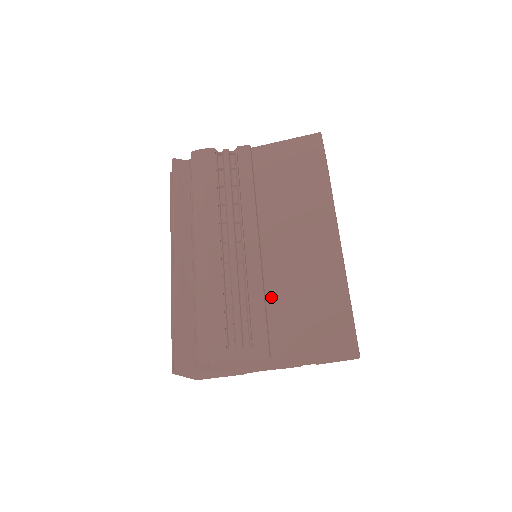
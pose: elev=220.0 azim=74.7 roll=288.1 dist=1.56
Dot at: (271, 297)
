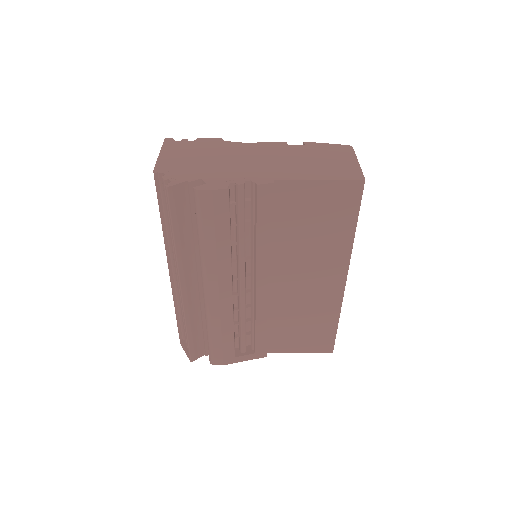
Dot at: (273, 320)
